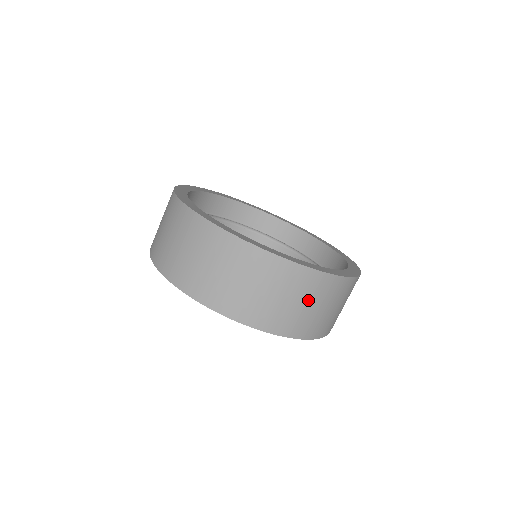
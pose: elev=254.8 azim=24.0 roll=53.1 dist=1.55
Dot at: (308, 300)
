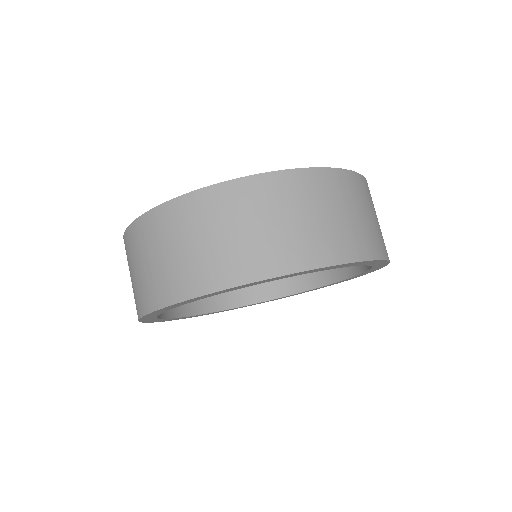
Dot at: (370, 210)
